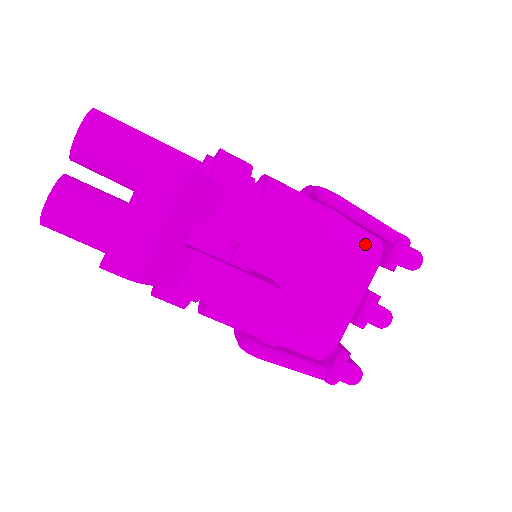
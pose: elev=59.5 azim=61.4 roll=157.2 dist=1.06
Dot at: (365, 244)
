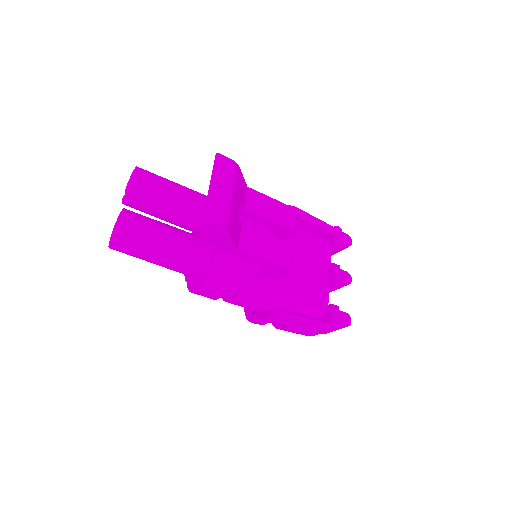
Dot at: (318, 235)
